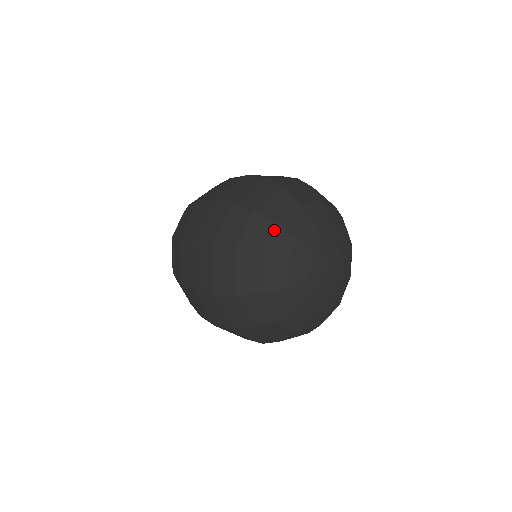
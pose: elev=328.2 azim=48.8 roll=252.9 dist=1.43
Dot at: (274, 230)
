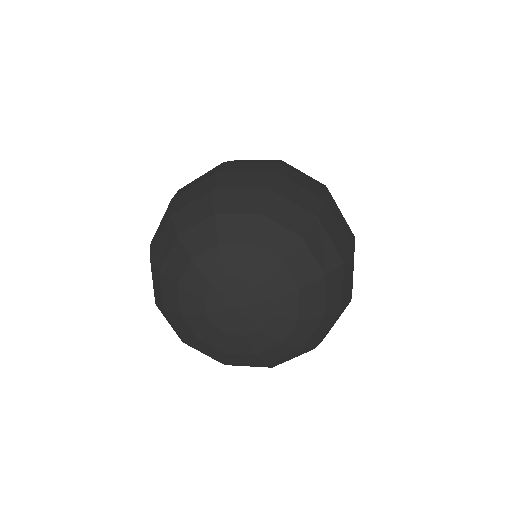
Dot at: (207, 220)
